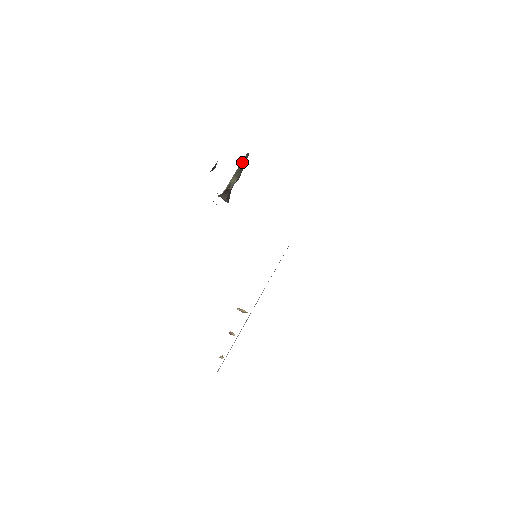
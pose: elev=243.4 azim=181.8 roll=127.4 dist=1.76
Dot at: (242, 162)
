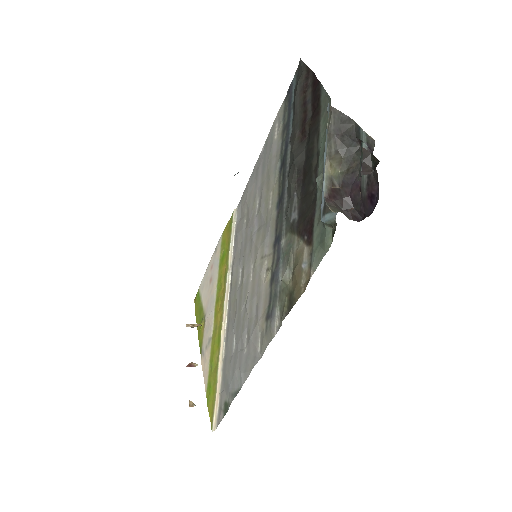
Dot at: (334, 130)
